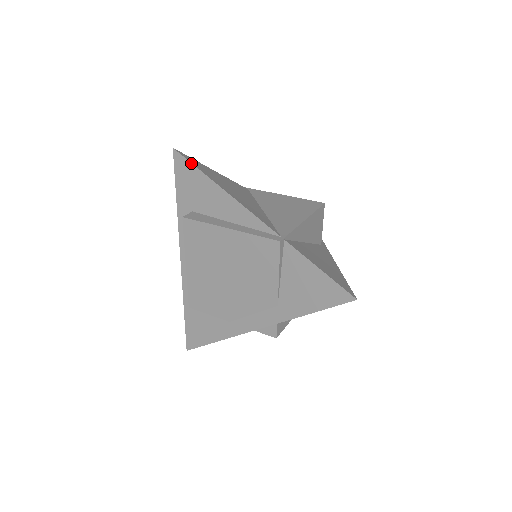
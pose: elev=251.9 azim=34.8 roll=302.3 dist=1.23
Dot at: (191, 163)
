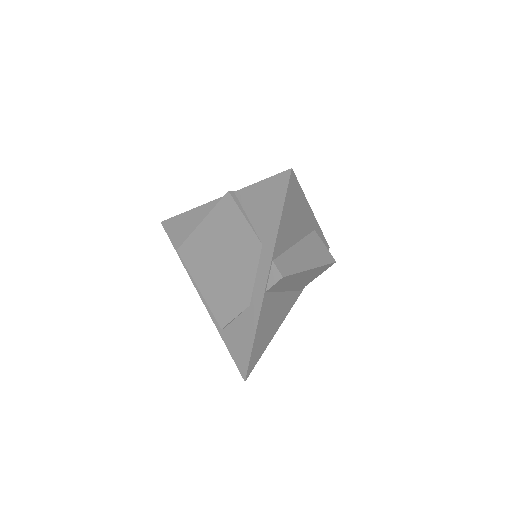
Dot at: (172, 218)
